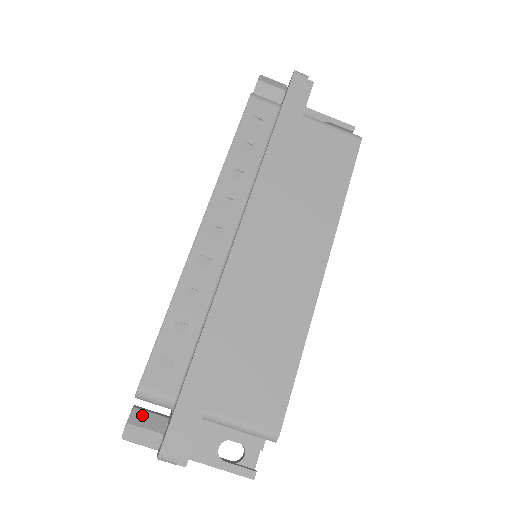
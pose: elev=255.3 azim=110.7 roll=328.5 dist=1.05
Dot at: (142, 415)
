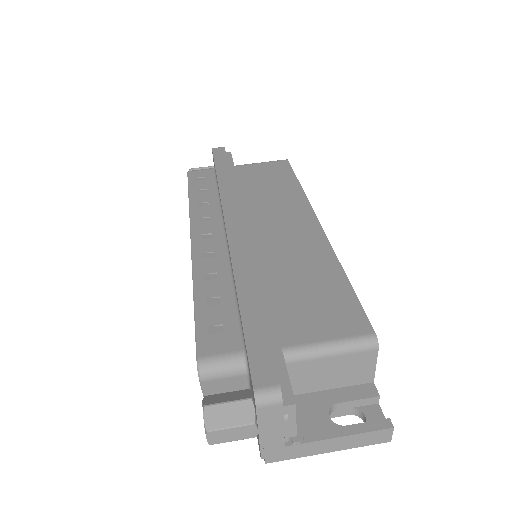
Dot at: (217, 397)
